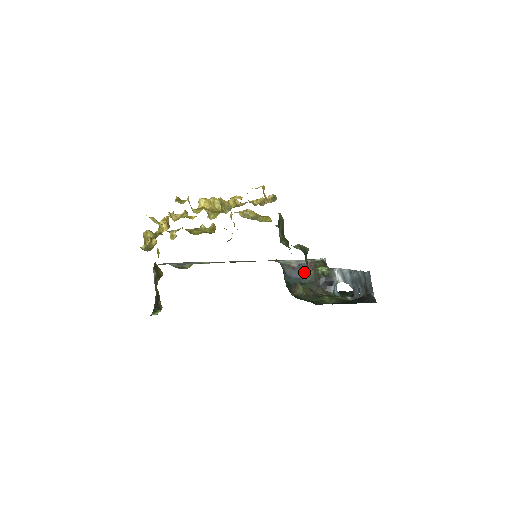
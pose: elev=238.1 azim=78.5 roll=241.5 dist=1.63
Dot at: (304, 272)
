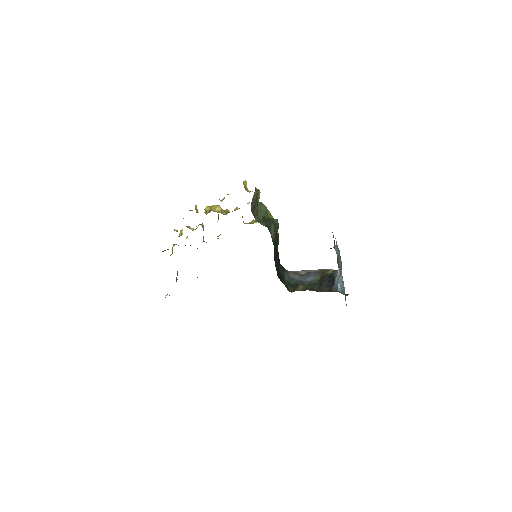
Dot at: (310, 277)
